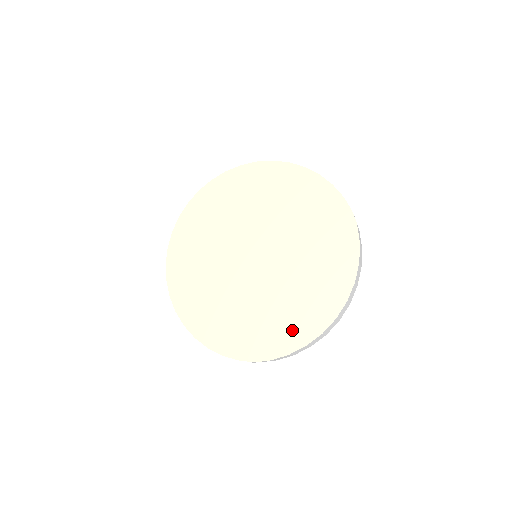
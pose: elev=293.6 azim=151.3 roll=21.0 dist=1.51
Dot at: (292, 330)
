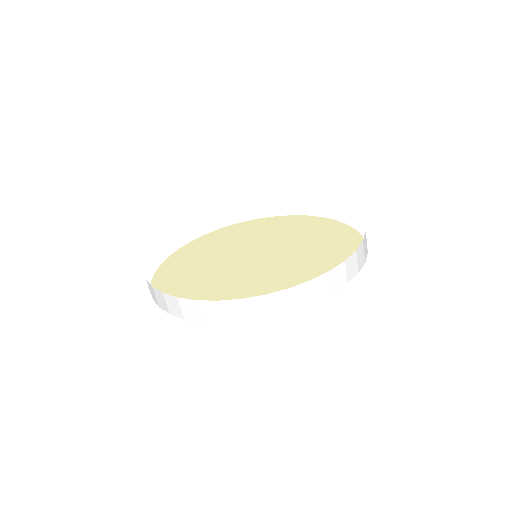
Dot at: occluded
